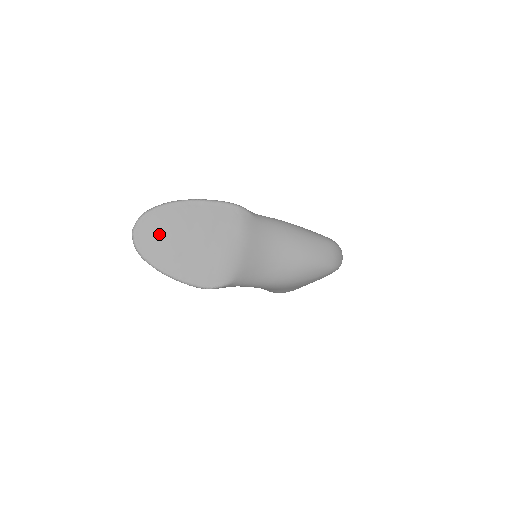
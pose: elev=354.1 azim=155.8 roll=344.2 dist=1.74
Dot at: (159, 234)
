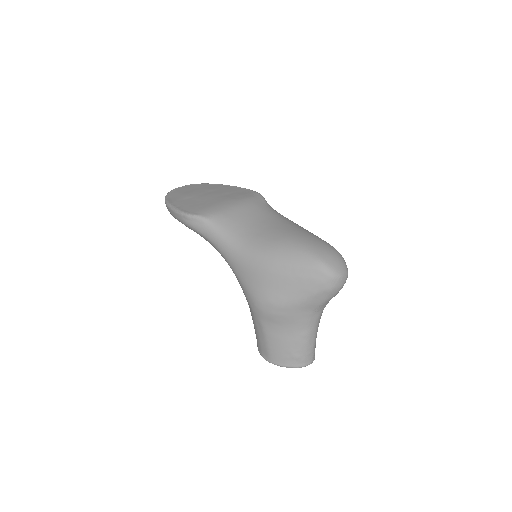
Dot at: (188, 190)
